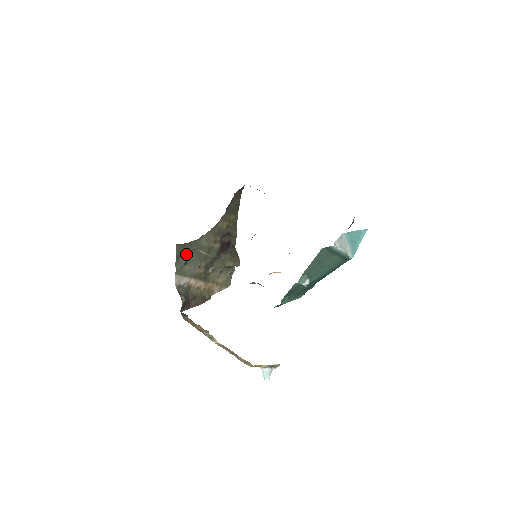
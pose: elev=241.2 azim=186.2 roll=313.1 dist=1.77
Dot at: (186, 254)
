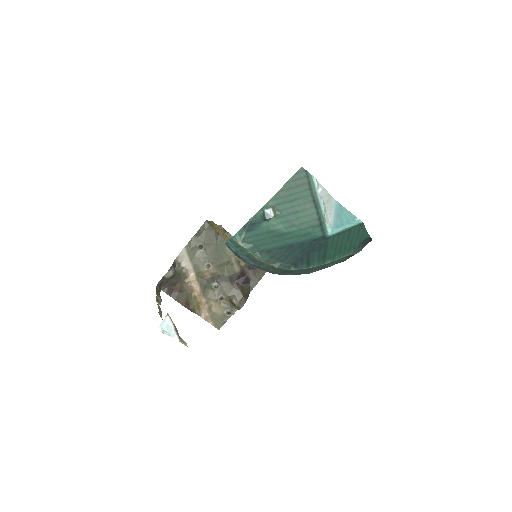
Dot at: (207, 240)
